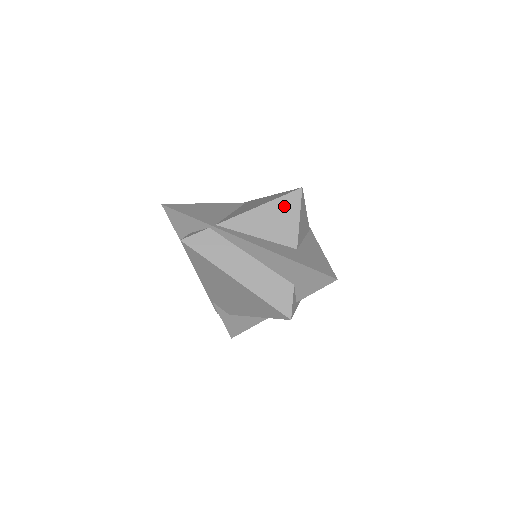
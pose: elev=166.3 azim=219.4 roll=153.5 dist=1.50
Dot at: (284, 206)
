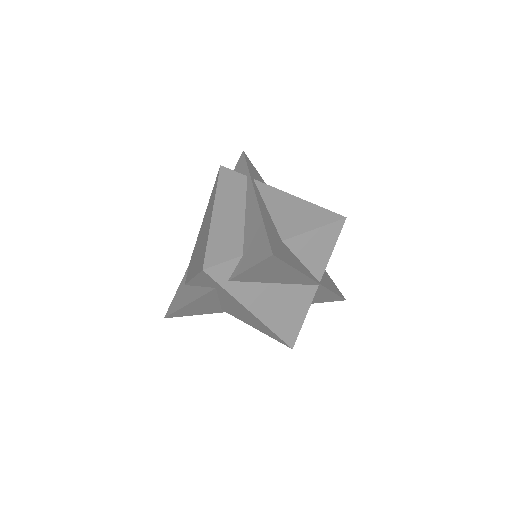
Dot at: (315, 213)
